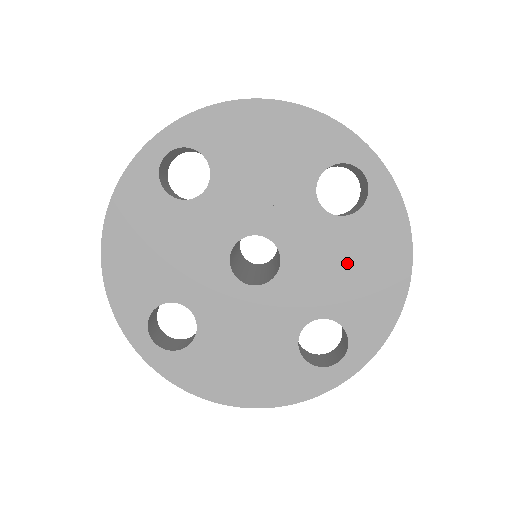
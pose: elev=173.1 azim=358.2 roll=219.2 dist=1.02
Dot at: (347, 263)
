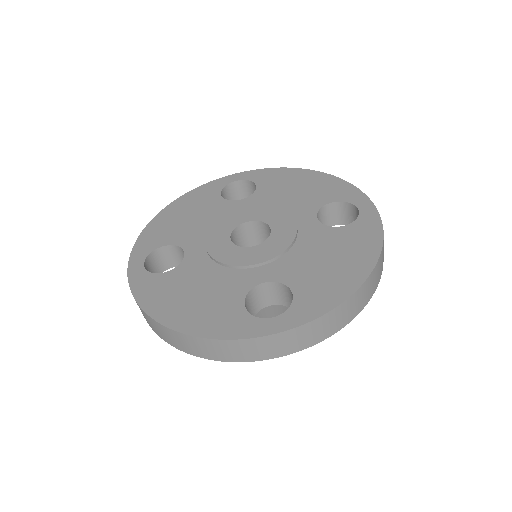
Dot at: (319, 252)
